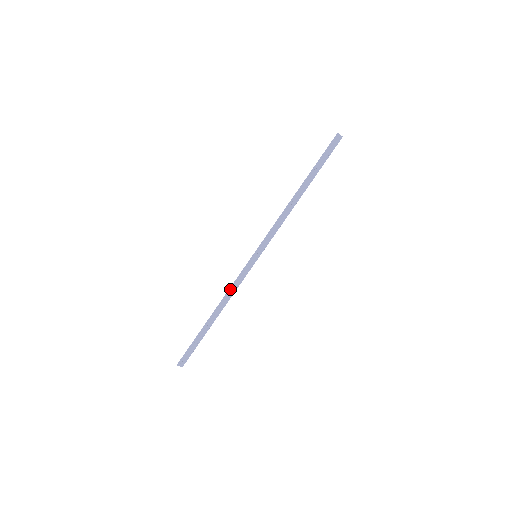
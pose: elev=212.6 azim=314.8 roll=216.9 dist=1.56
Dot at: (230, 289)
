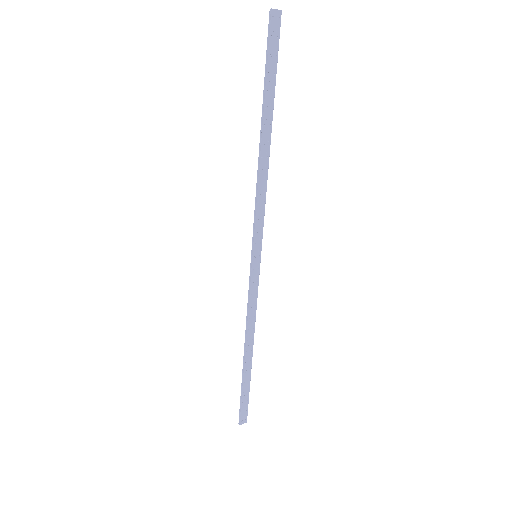
Dot at: (247, 314)
